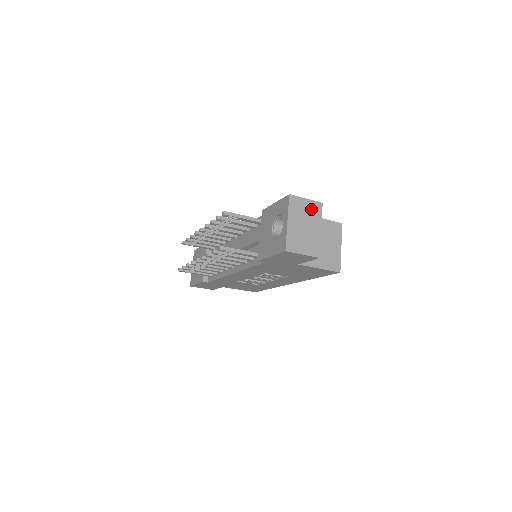
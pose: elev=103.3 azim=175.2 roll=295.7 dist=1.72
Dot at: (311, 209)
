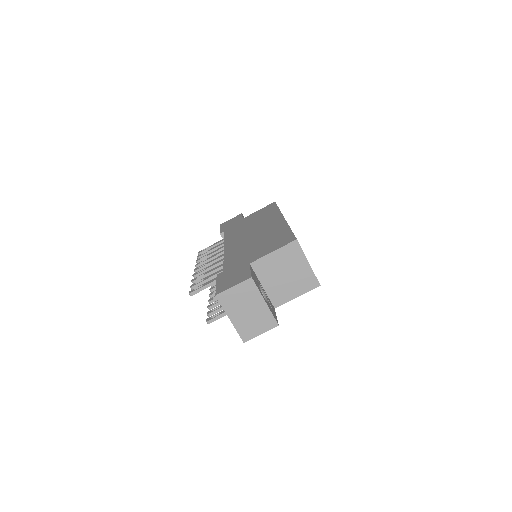
Dot at: (244, 292)
